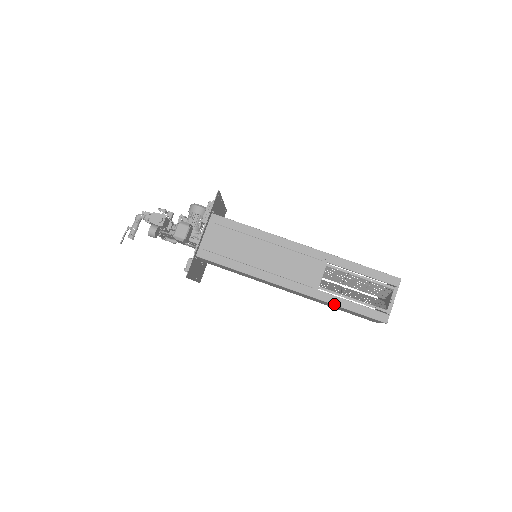
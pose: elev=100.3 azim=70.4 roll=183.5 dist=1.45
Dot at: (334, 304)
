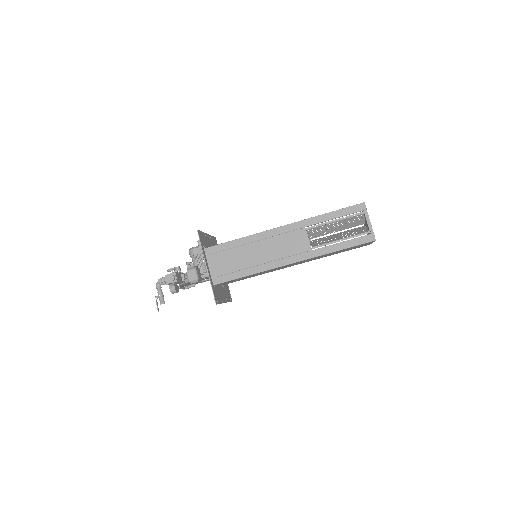
Dot at: (330, 252)
